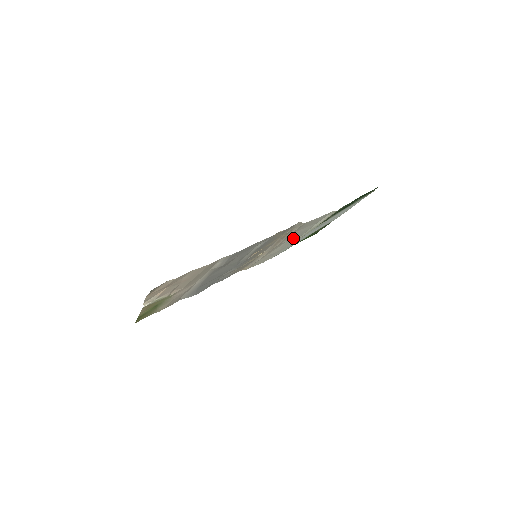
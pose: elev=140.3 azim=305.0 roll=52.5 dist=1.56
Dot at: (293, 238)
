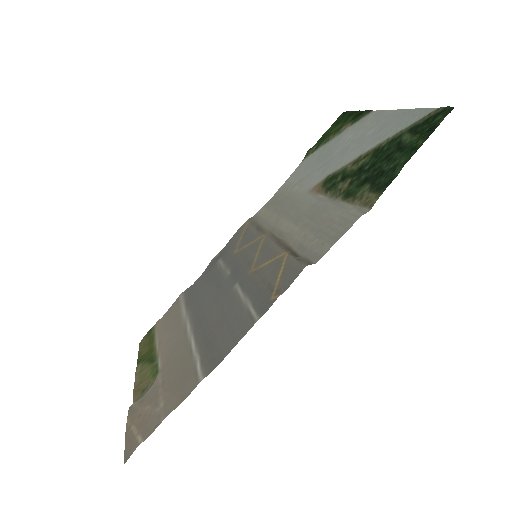
Dot at: (305, 214)
